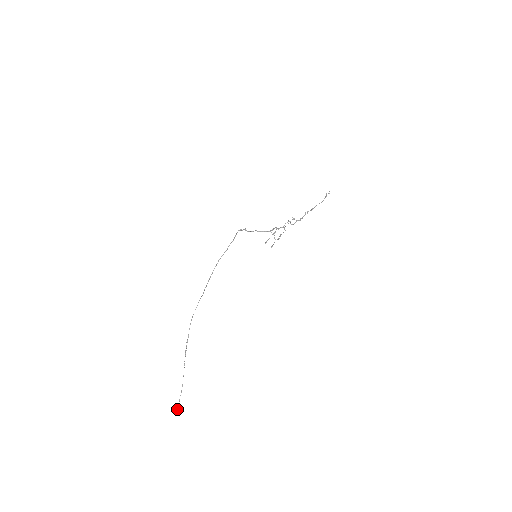
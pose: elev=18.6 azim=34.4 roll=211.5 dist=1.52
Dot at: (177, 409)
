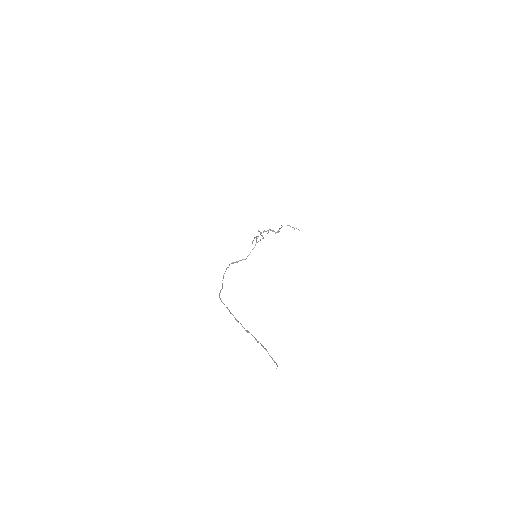
Dot at: occluded
